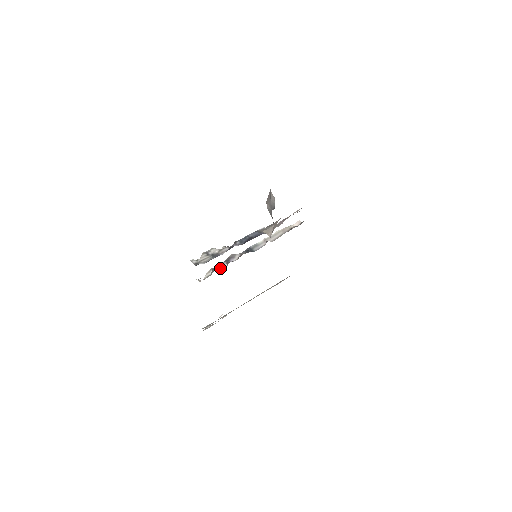
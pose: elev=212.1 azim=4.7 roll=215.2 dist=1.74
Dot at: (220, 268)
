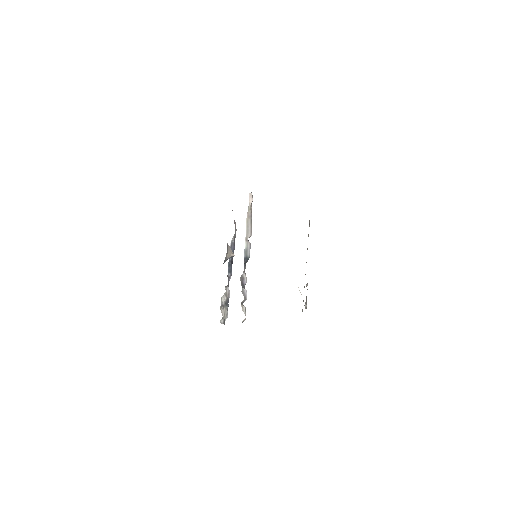
Dot at: (245, 296)
